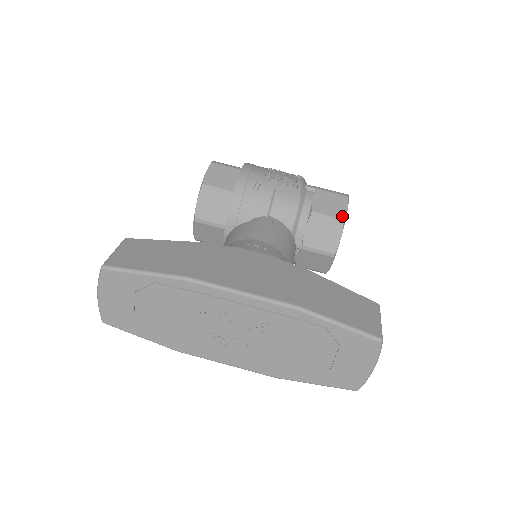
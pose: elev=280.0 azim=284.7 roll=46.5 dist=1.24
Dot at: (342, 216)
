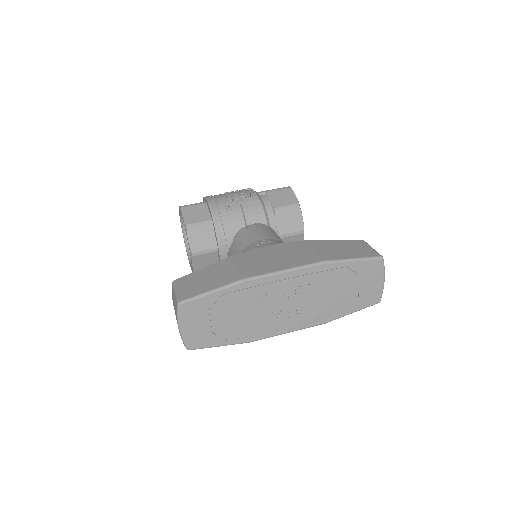
Dot at: (296, 202)
